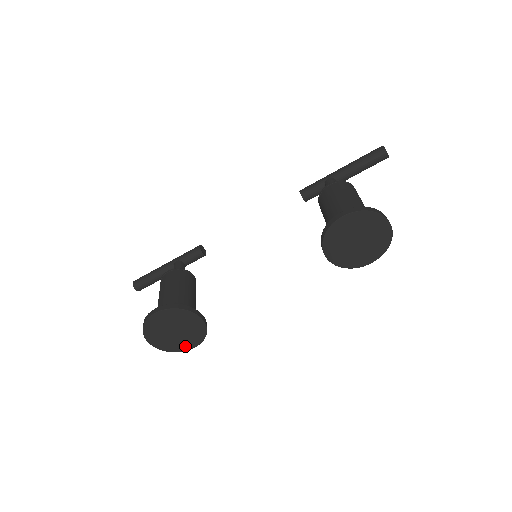
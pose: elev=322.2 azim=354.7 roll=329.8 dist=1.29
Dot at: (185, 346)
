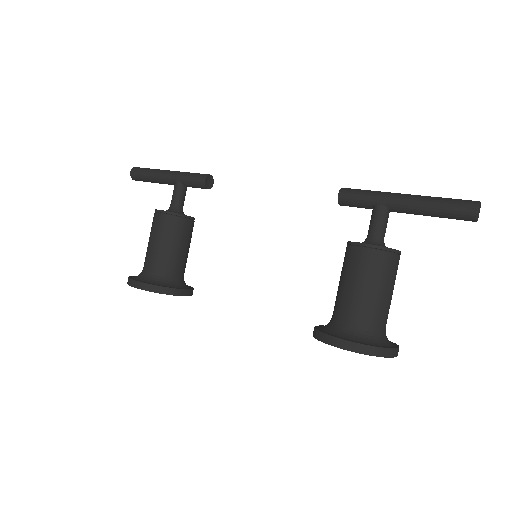
Dot at: occluded
